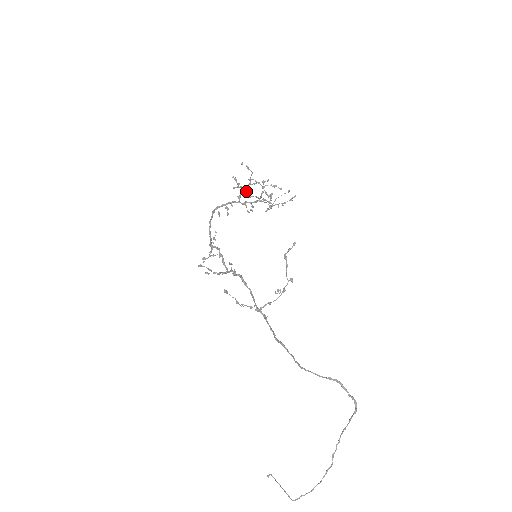
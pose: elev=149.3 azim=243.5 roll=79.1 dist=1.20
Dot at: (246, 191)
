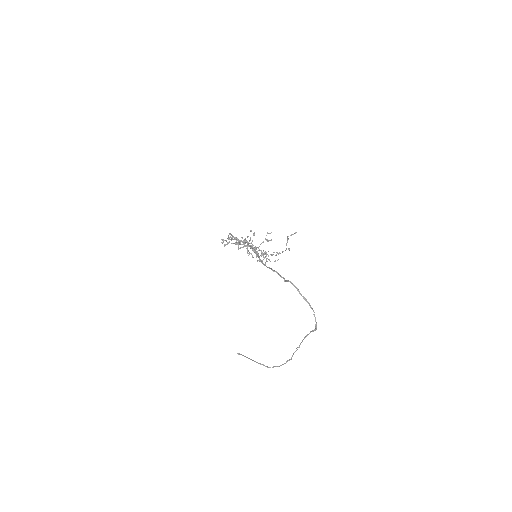
Dot at: (246, 248)
